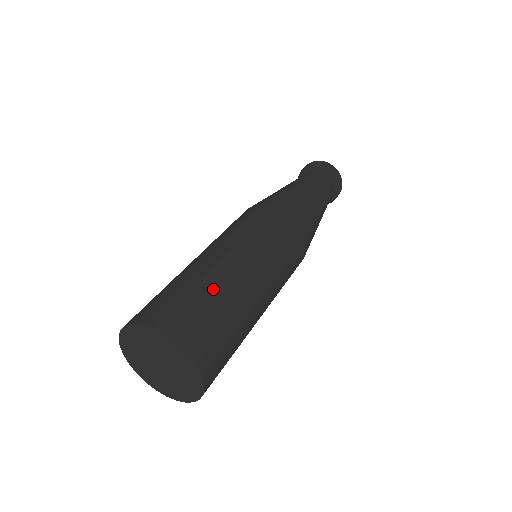
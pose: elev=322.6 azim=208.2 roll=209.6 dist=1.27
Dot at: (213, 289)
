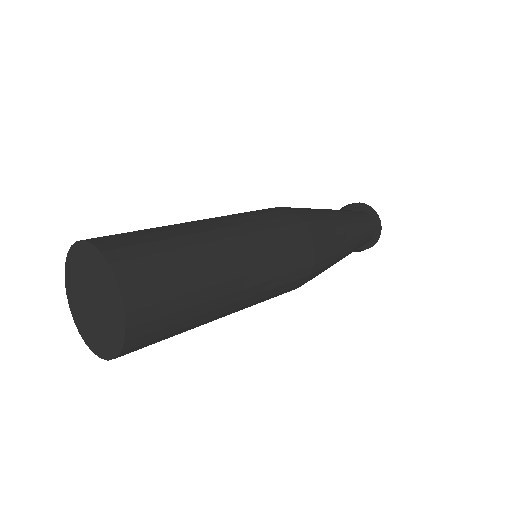
Dot at: occluded
